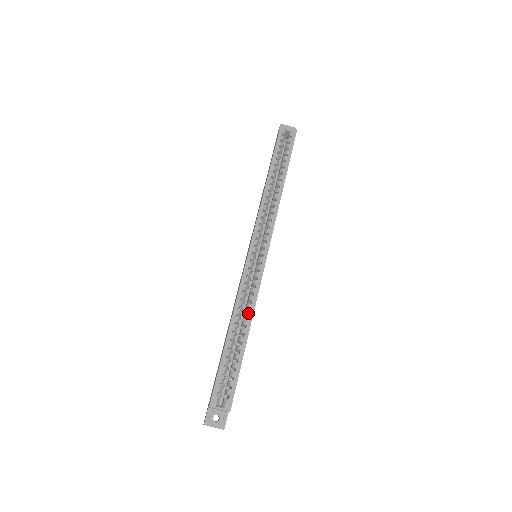
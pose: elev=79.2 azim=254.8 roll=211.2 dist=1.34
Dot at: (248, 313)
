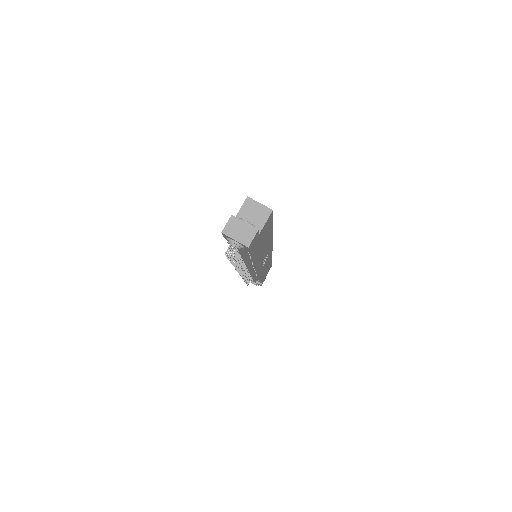
Dot at: occluded
